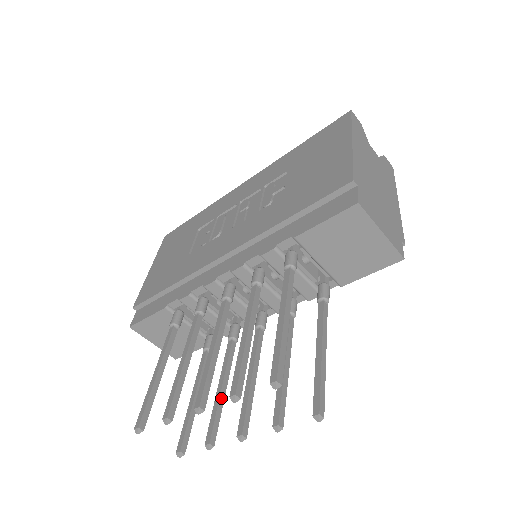
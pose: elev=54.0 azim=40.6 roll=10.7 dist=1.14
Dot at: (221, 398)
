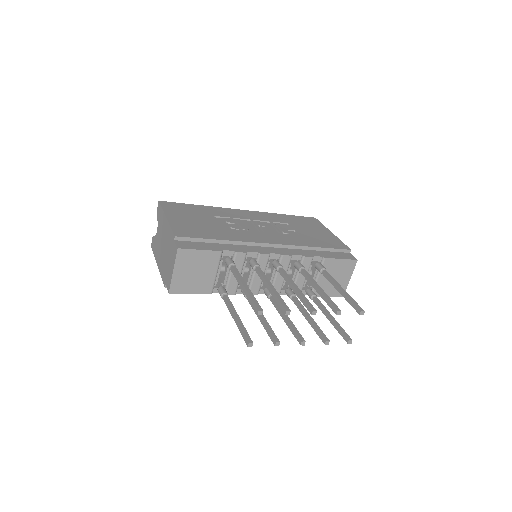
Dot at: (267, 323)
